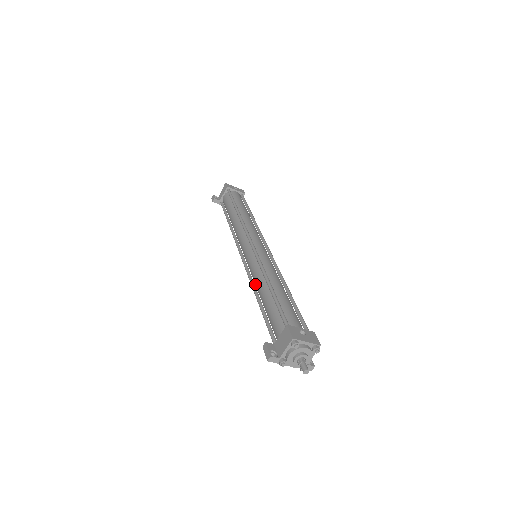
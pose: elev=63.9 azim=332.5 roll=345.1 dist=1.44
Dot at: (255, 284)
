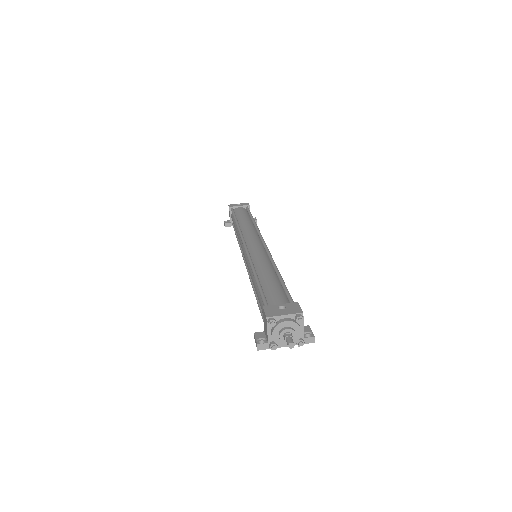
Dot at: occluded
